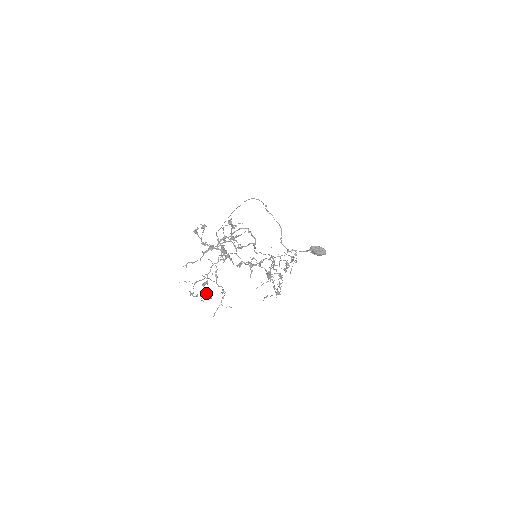
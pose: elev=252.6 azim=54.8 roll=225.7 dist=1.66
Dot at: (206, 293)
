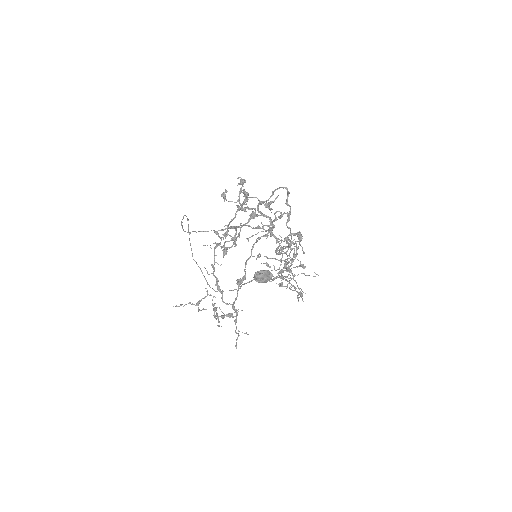
Dot at: (222, 312)
